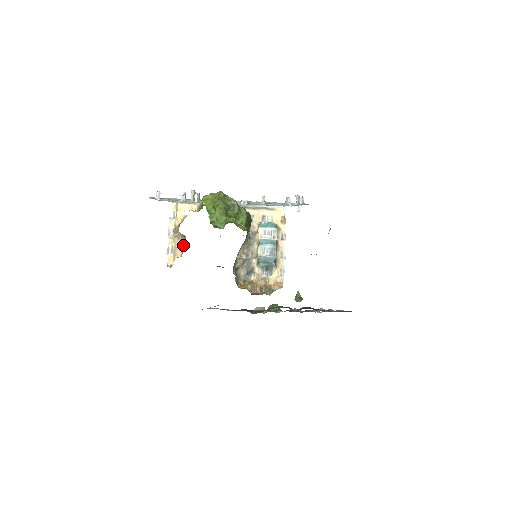
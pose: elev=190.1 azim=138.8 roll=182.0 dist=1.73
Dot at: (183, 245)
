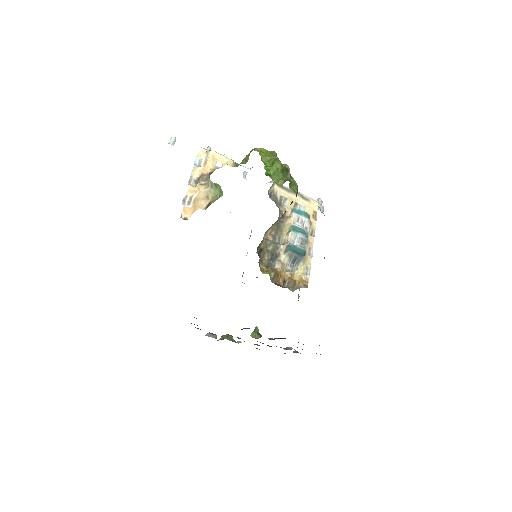
Dot at: (212, 196)
